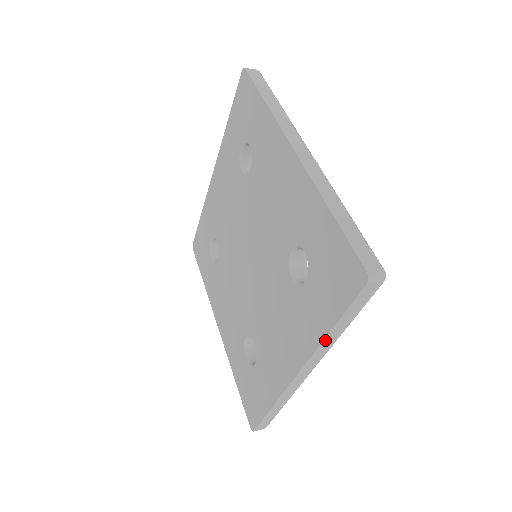
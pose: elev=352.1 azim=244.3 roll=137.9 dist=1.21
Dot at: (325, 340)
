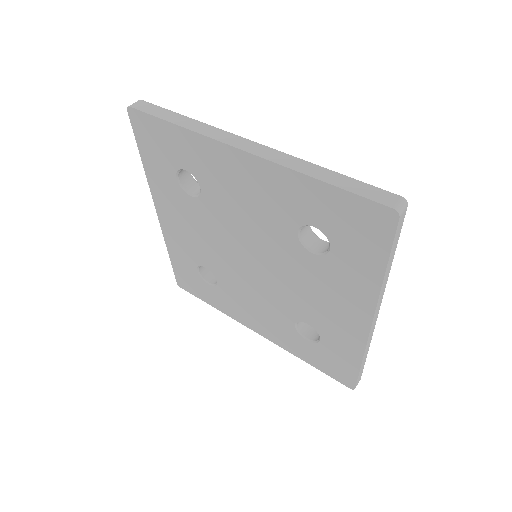
Dot at: (296, 355)
